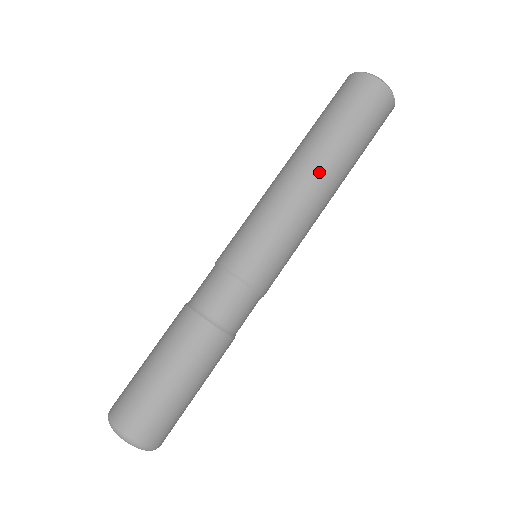
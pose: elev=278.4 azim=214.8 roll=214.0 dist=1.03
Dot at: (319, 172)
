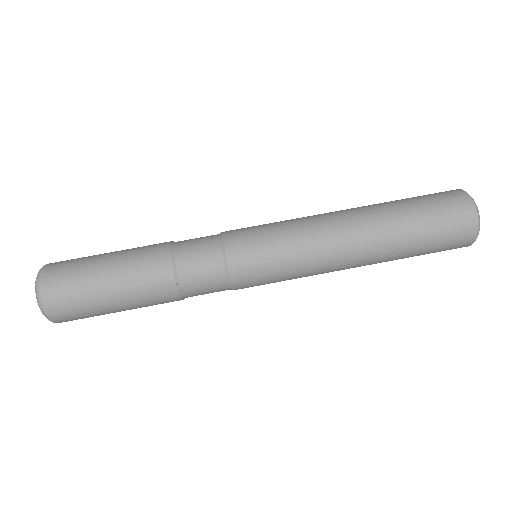
Dot at: (356, 220)
